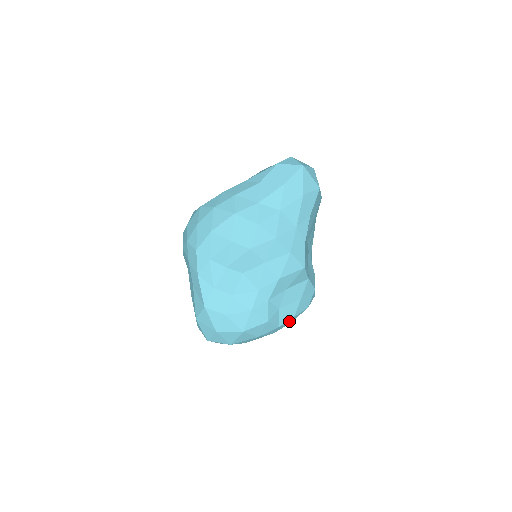
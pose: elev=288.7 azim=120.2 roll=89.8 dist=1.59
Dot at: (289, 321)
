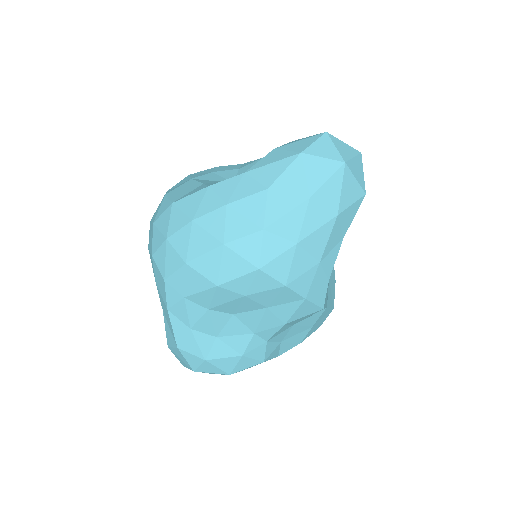
Dot at: occluded
